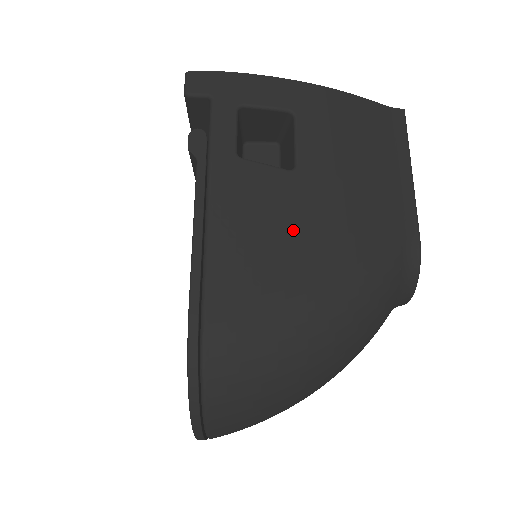
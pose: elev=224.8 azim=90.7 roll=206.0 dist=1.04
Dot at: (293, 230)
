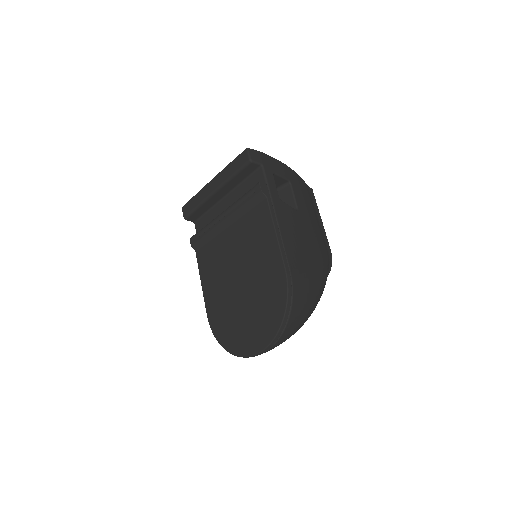
Dot at: (305, 240)
